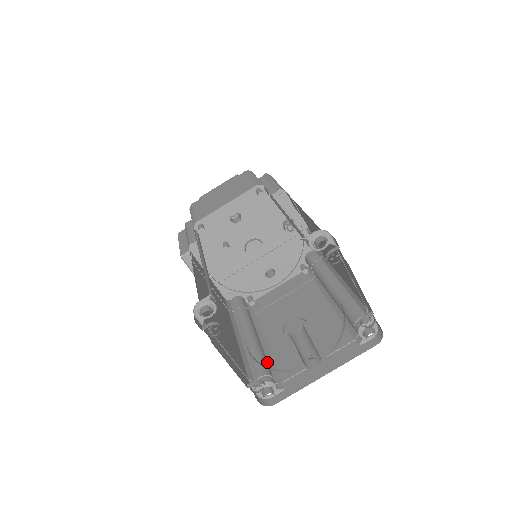
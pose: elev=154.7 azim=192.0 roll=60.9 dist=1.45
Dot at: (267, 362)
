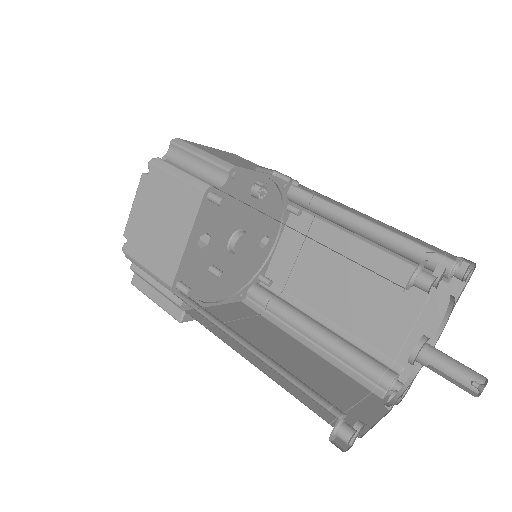
Dot at: (363, 353)
